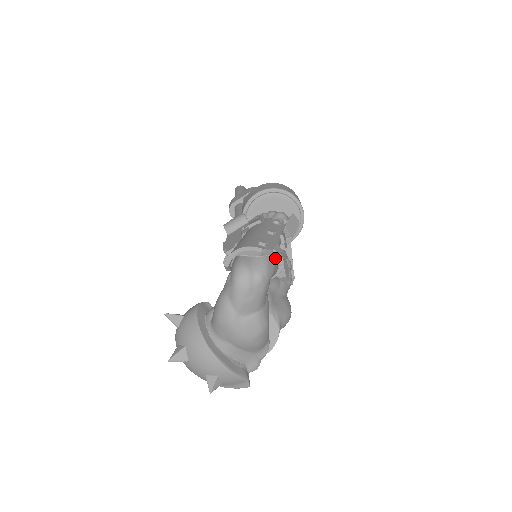
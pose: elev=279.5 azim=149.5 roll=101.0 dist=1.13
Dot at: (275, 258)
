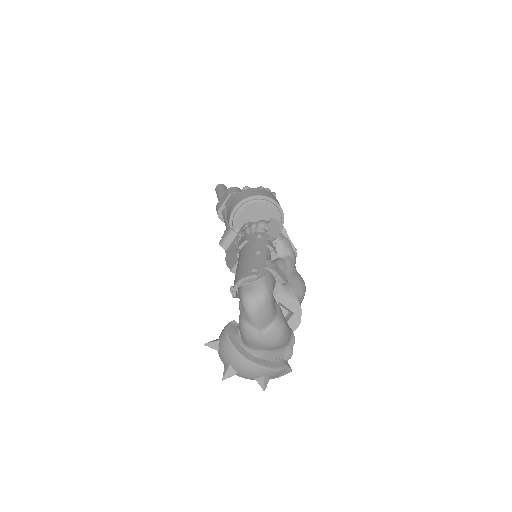
Dot at: (270, 274)
